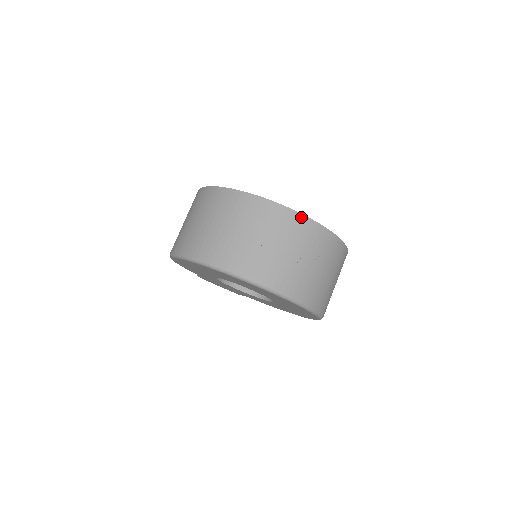
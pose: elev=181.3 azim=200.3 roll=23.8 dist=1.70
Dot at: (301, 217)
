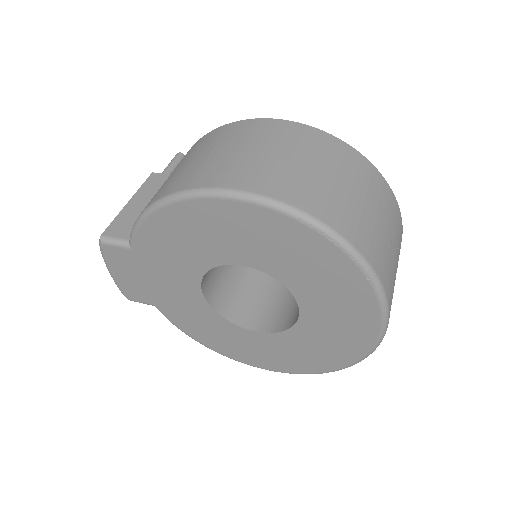
Dot at: occluded
